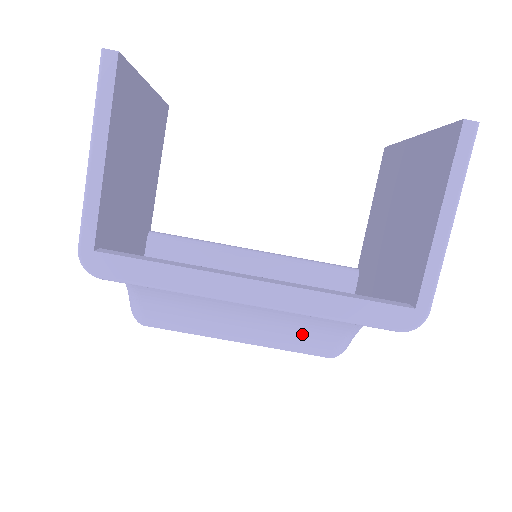
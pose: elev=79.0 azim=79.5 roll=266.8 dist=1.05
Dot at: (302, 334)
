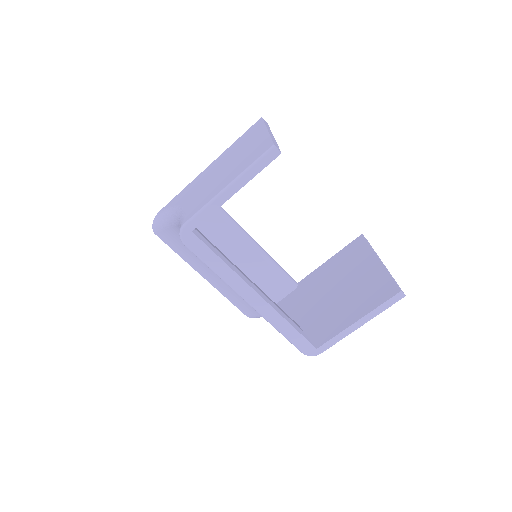
Dot at: (244, 300)
